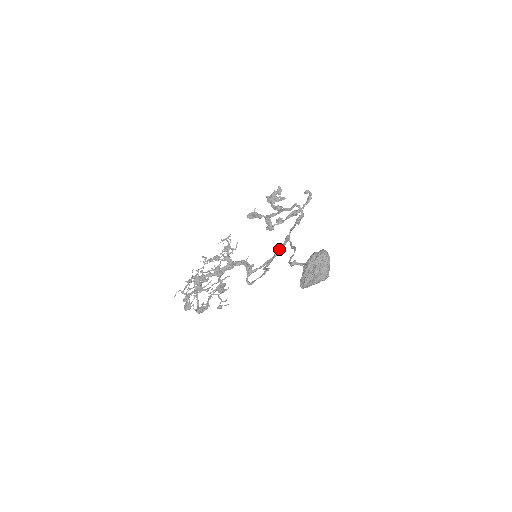
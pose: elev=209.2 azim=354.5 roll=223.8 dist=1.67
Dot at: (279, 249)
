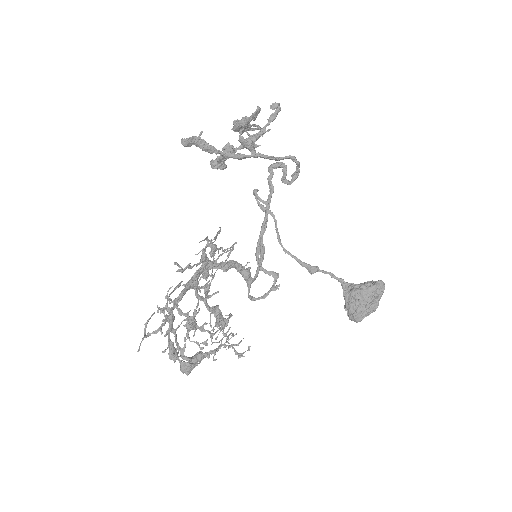
Dot at: occluded
